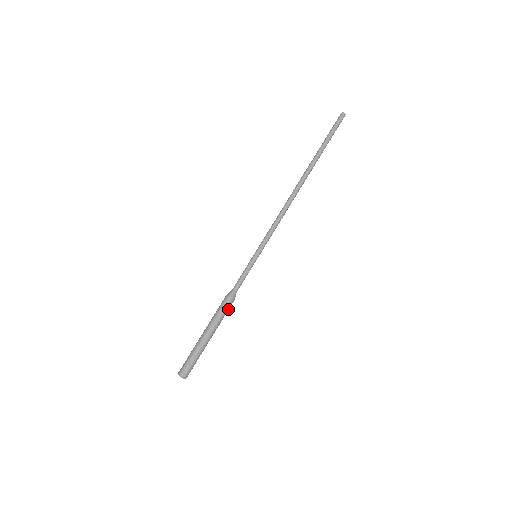
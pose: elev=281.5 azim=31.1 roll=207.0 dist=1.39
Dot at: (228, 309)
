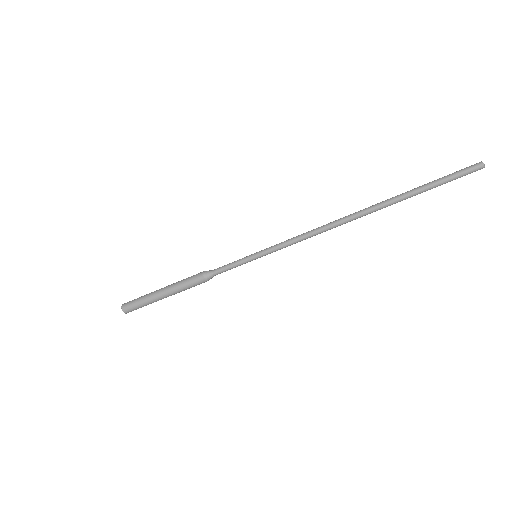
Dot at: occluded
